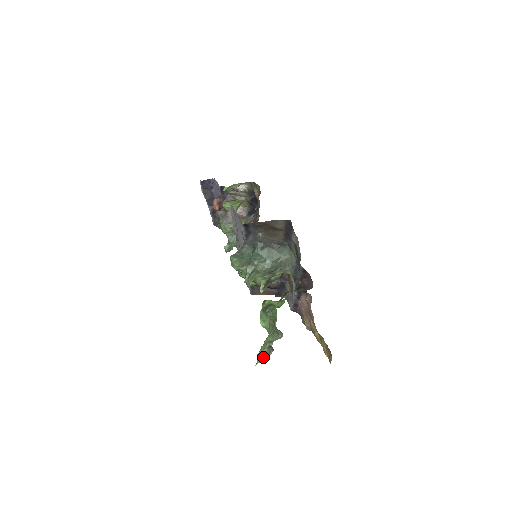
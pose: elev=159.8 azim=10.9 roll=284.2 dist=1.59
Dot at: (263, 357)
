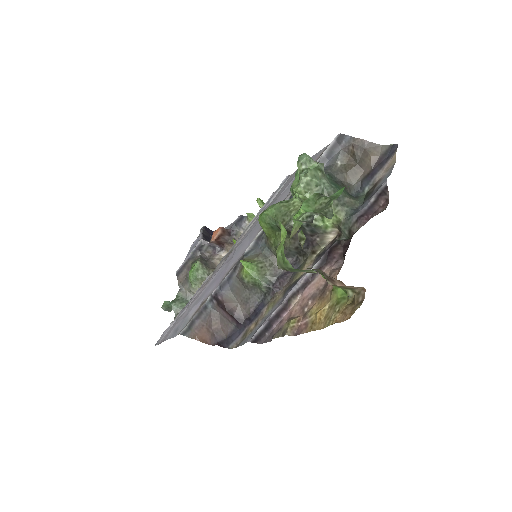
Dot at: (294, 219)
